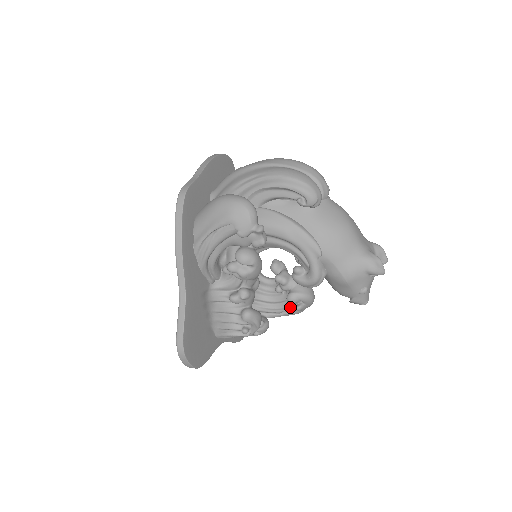
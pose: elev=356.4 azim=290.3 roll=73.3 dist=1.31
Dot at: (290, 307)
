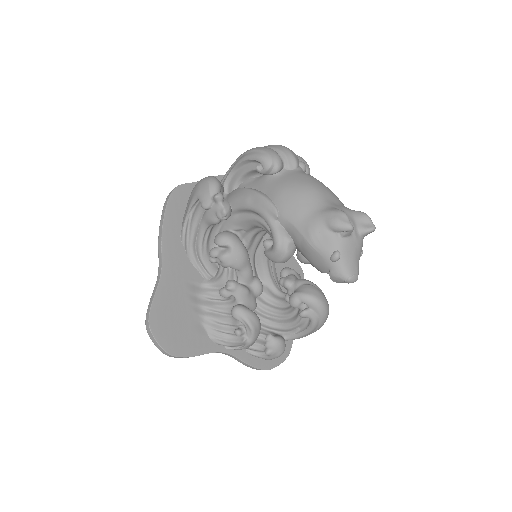
Dot at: (300, 317)
